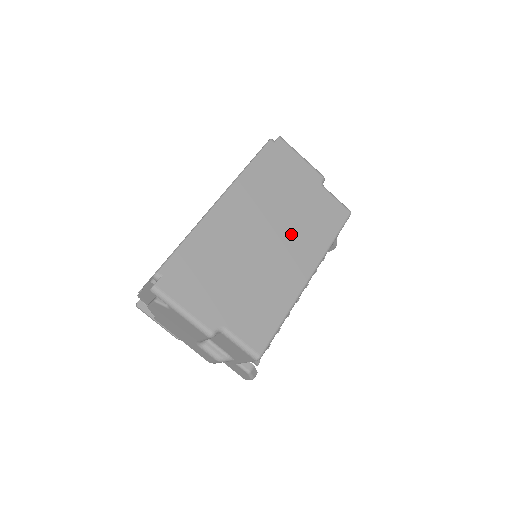
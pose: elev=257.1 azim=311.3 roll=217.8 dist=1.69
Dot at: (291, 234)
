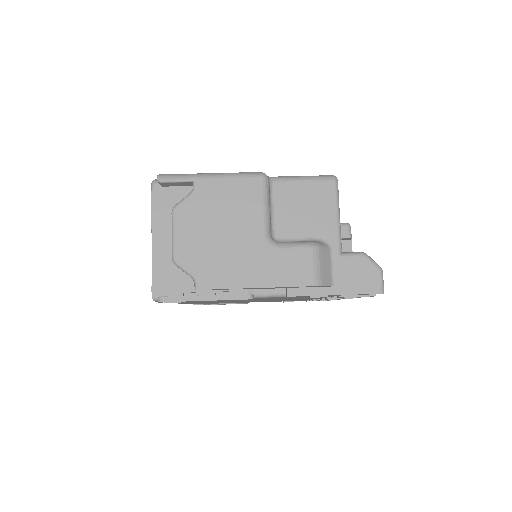
Dot at: occluded
